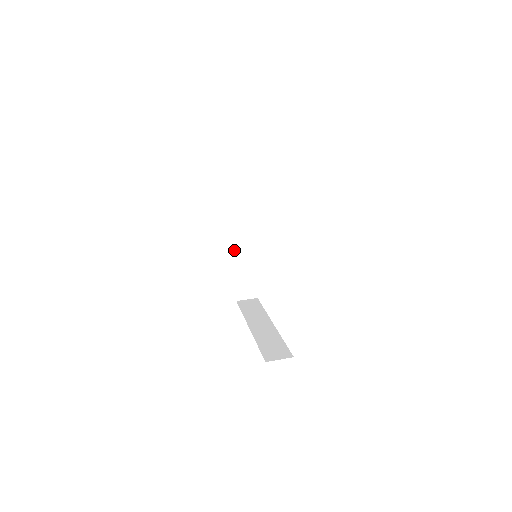
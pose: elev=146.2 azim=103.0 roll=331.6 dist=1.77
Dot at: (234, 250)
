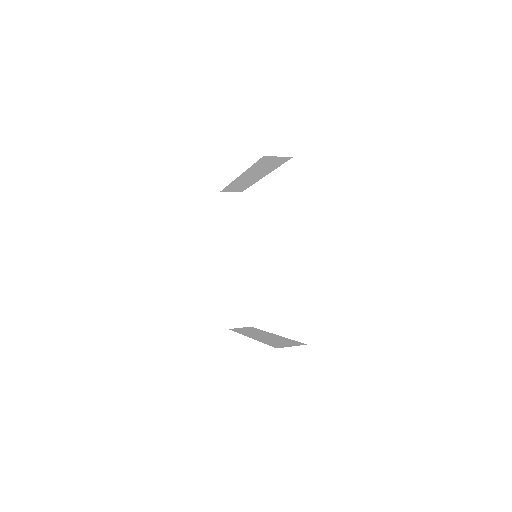
Dot at: (227, 271)
